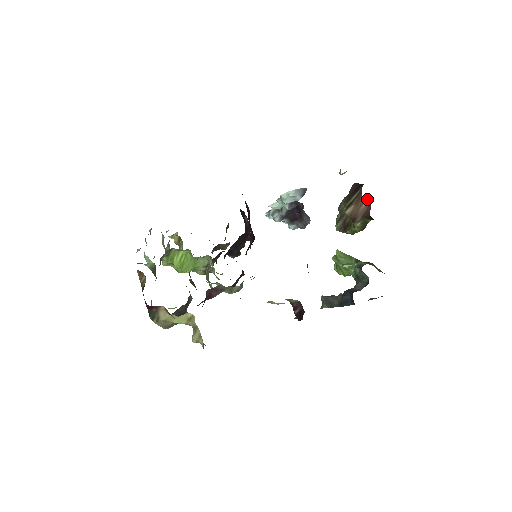
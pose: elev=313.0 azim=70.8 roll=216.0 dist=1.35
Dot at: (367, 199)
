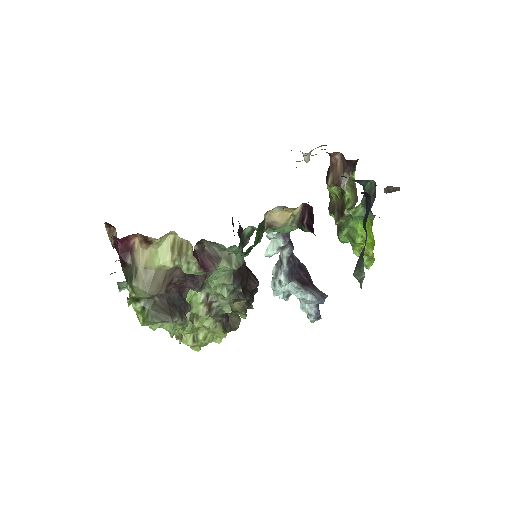
Dot at: (338, 156)
